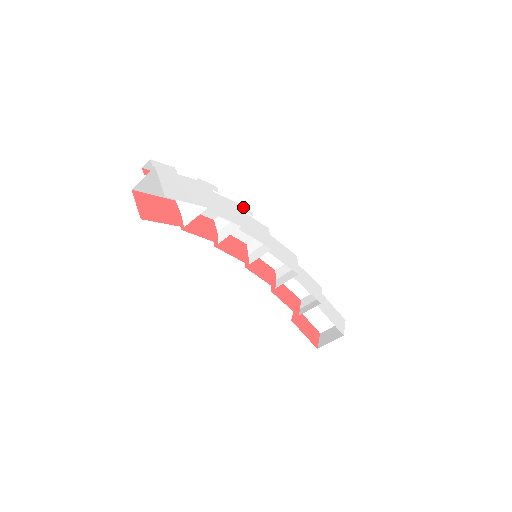
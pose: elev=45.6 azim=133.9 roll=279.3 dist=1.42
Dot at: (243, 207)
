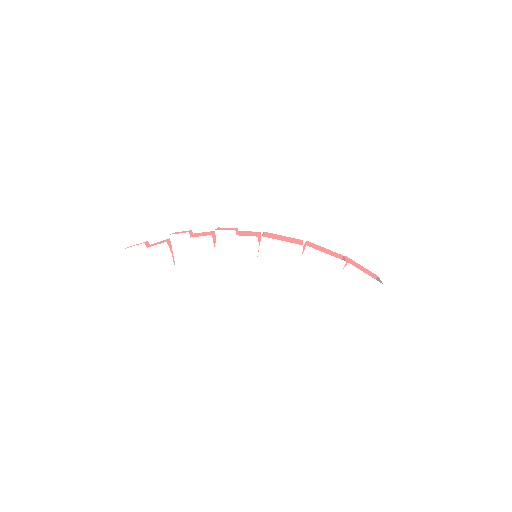
Dot at: (224, 231)
